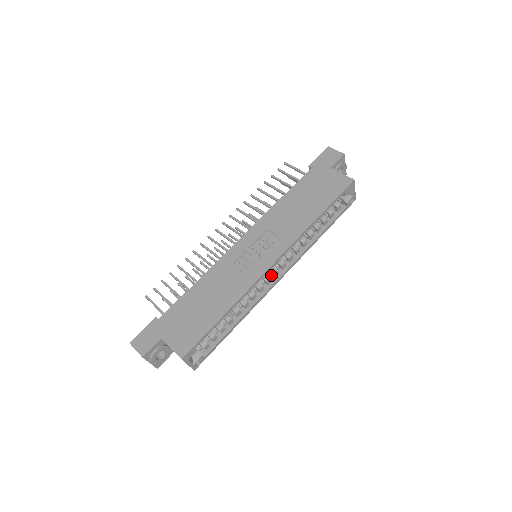
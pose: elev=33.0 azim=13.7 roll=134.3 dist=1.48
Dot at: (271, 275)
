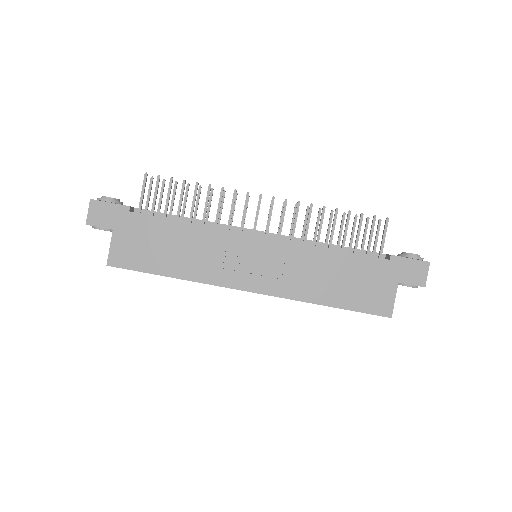
Dot at: occluded
